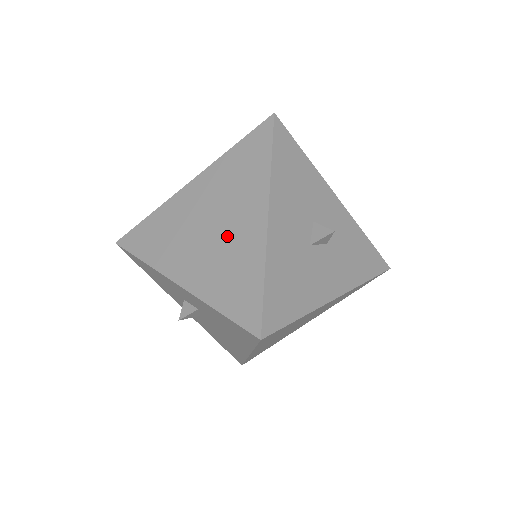
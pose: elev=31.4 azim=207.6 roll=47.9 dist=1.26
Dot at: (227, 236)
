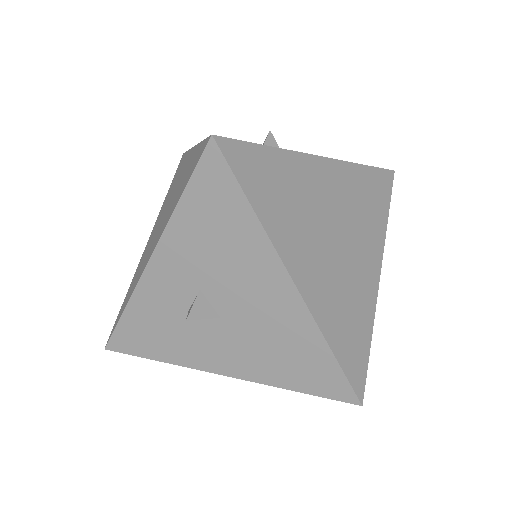
Dot at: (174, 193)
